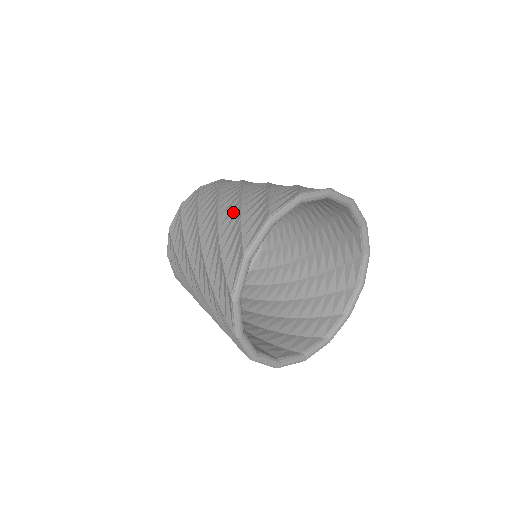
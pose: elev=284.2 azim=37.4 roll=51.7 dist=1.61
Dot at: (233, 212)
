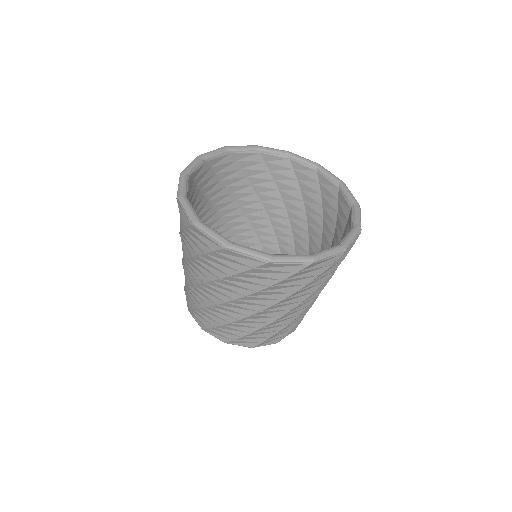
Dot at: occluded
